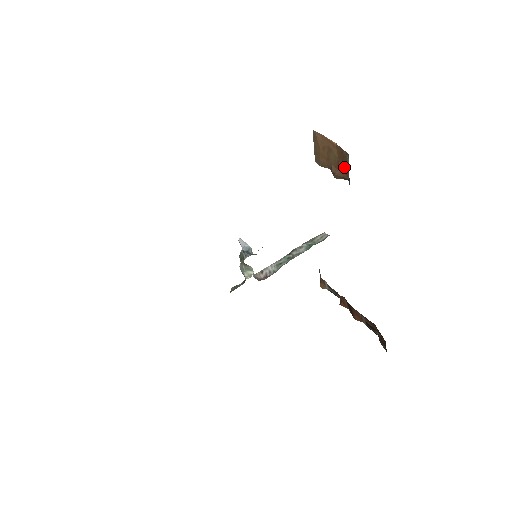
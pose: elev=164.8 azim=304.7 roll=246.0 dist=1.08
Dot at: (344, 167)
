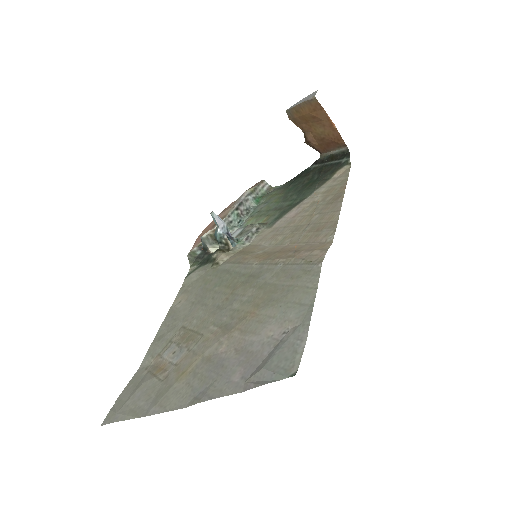
Dot at: (328, 146)
